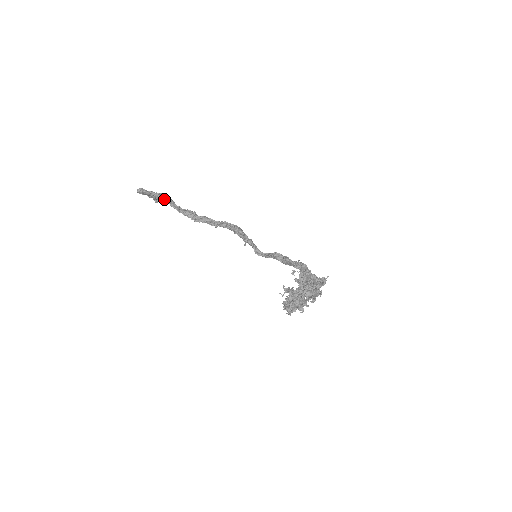
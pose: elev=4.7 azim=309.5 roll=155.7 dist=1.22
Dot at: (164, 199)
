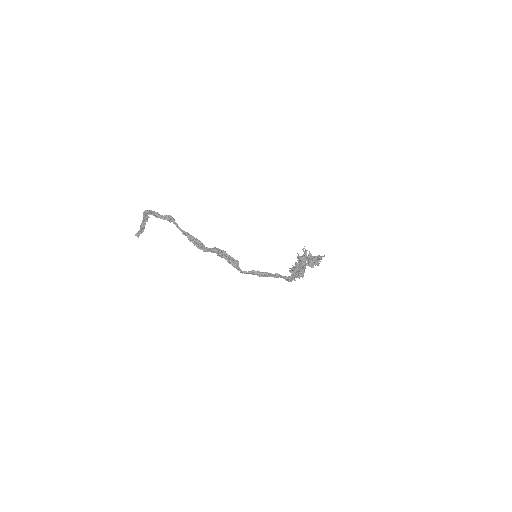
Dot at: (173, 219)
